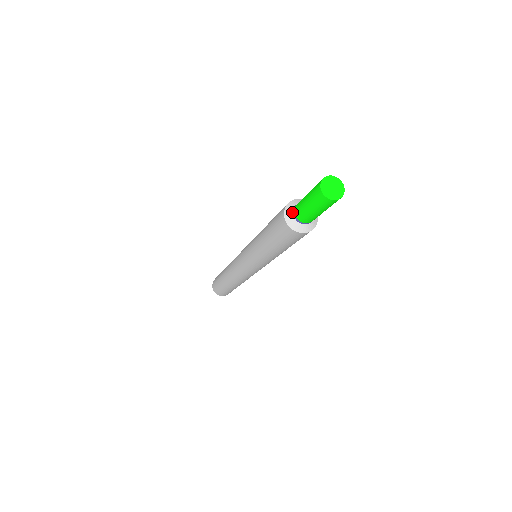
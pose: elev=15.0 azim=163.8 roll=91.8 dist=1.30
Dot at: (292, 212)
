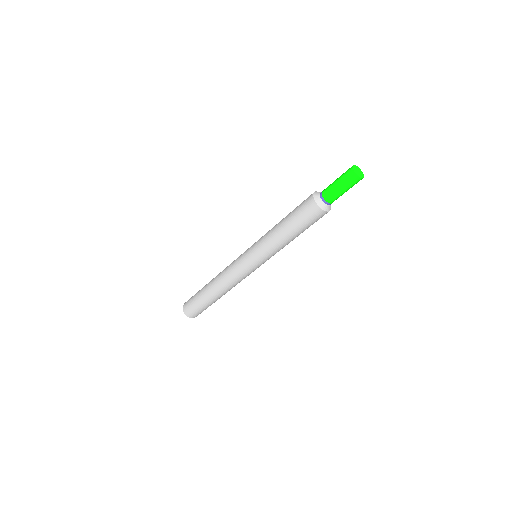
Dot at: (322, 201)
